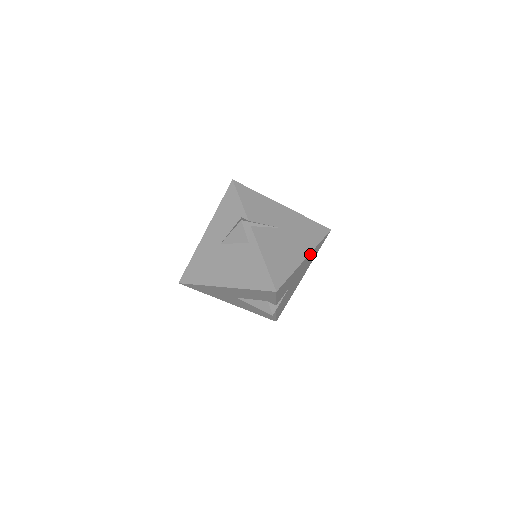
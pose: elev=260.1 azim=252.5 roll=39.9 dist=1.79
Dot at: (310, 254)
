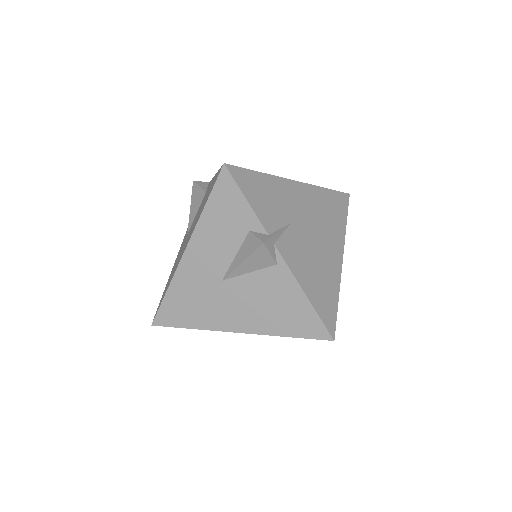
Dot at: (308, 189)
